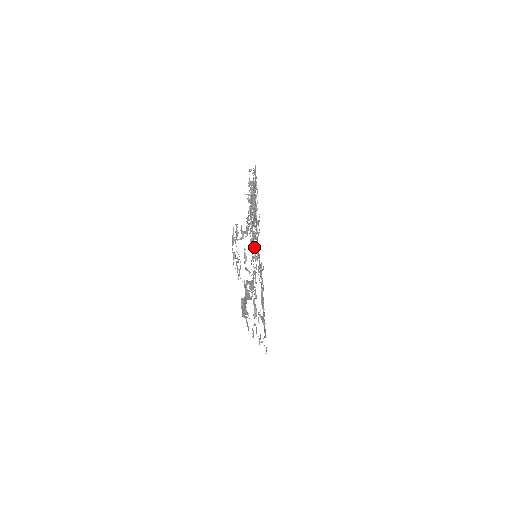
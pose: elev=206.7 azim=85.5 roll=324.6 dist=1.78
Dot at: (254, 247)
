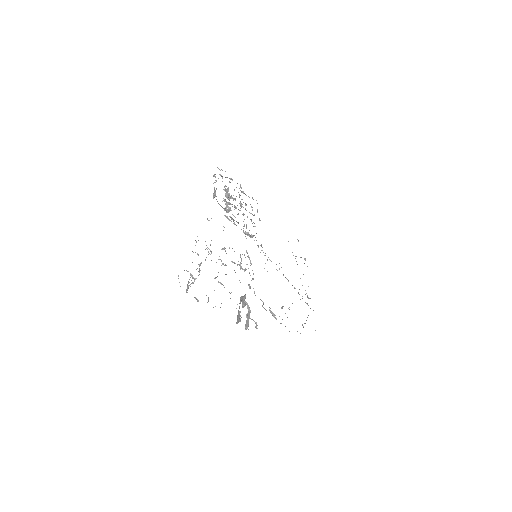
Dot at: occluded
